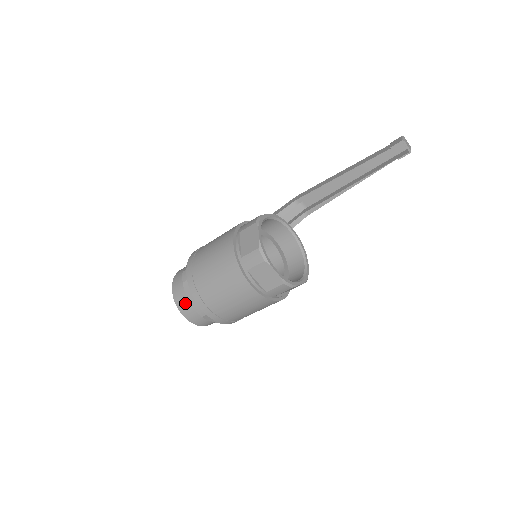
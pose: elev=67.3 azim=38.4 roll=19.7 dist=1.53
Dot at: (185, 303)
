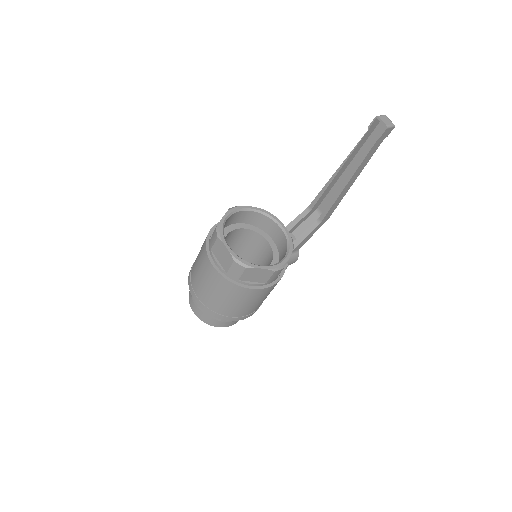
Dot at: occluded
